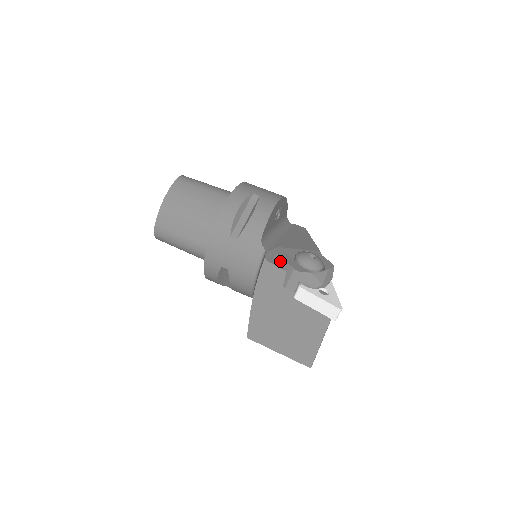
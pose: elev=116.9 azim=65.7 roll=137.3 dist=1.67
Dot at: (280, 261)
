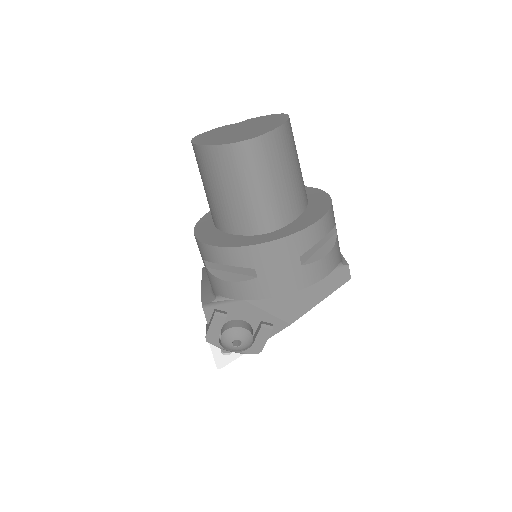
Dot at: (211, 318)
